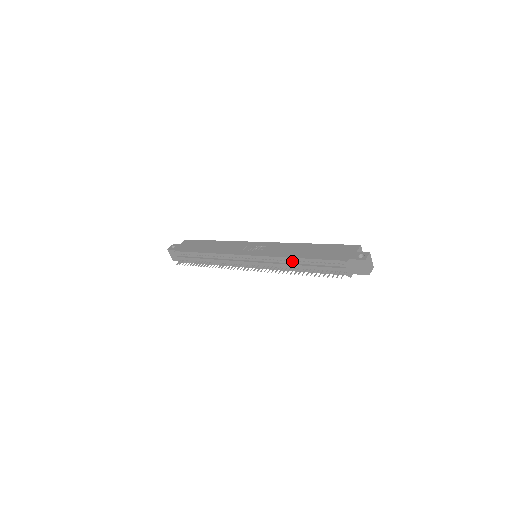
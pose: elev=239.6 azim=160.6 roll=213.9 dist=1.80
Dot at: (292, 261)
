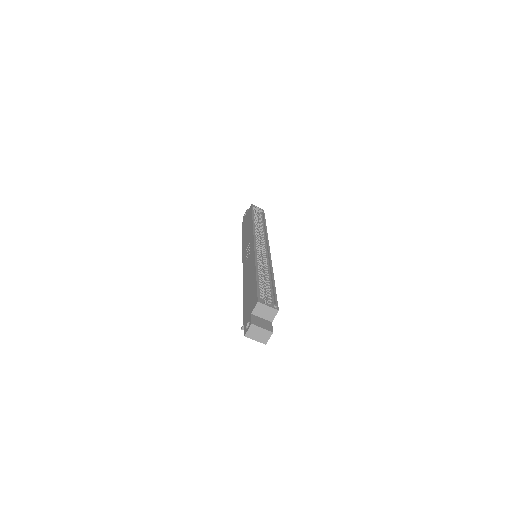
Dot at: occluded
